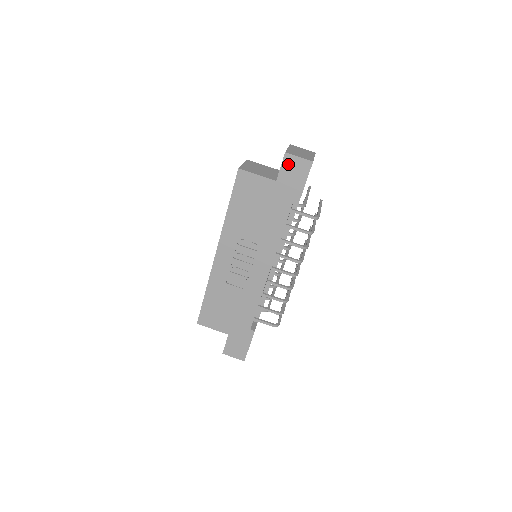
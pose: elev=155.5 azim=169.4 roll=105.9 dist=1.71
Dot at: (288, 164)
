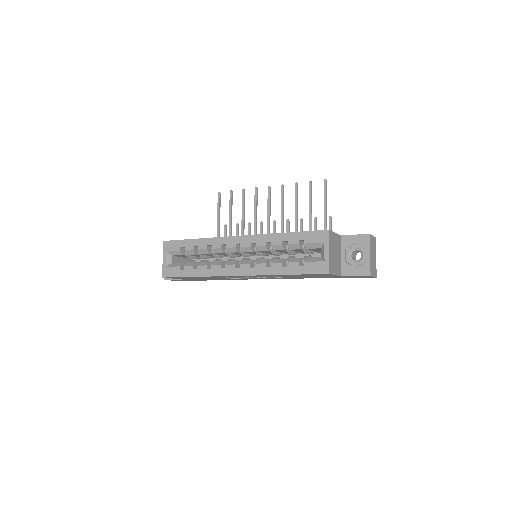
Dot at: (362, 276)
